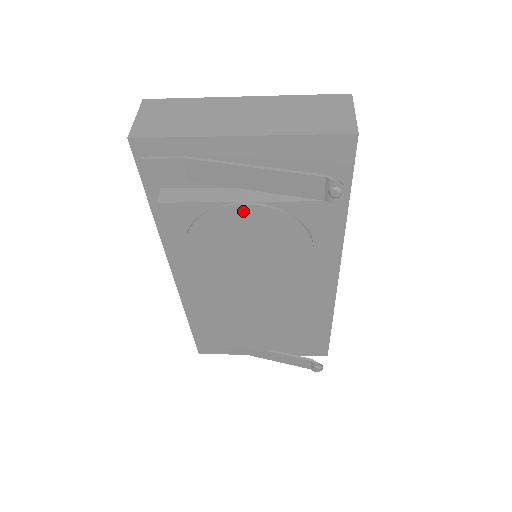
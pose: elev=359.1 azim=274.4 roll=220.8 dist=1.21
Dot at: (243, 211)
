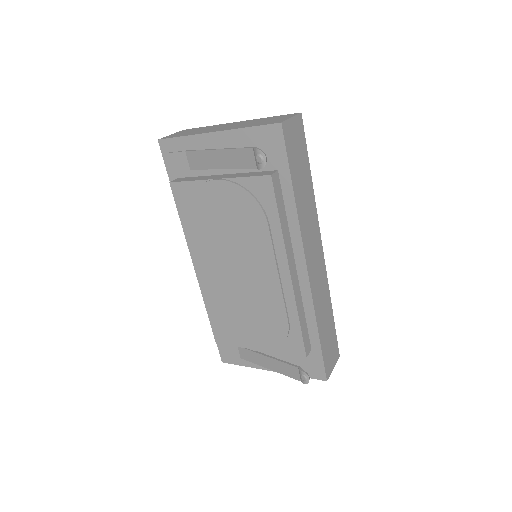
Dot at: (216, 186)
